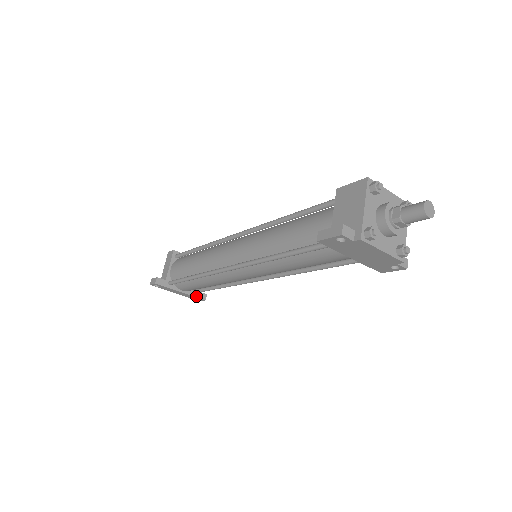
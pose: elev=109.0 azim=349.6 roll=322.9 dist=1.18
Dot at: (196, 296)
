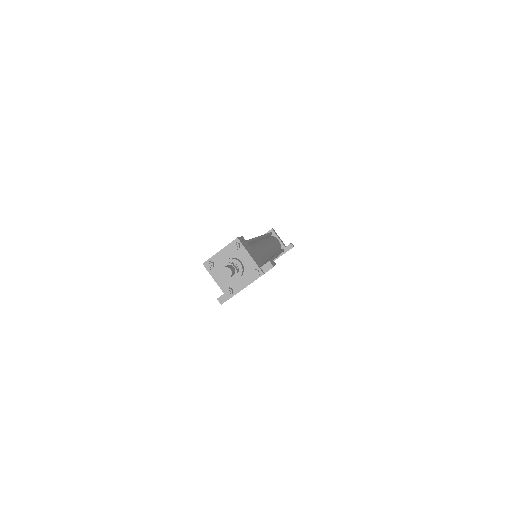
Dot at: (286, 251)
